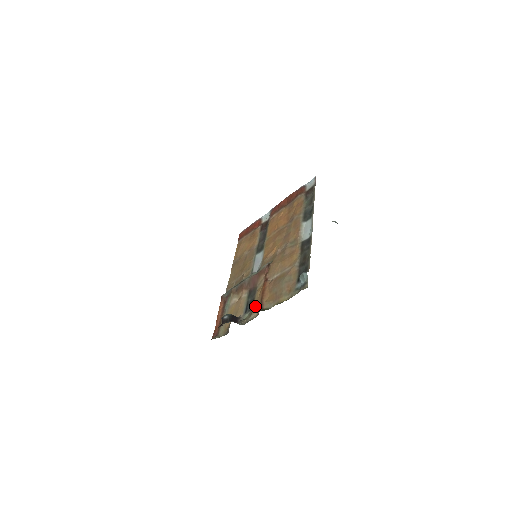
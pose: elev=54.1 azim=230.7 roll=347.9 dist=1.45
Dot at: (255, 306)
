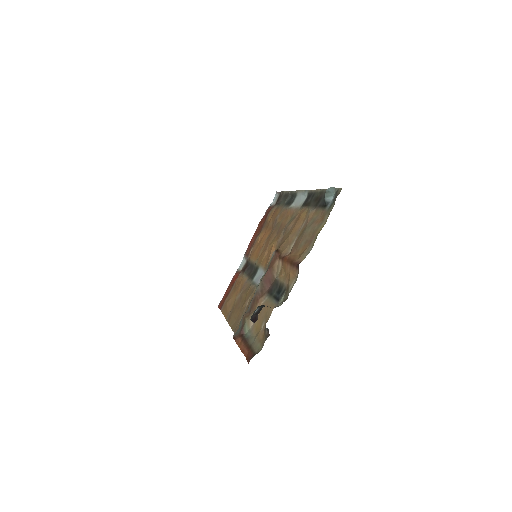
Dot at: (287, 280)
